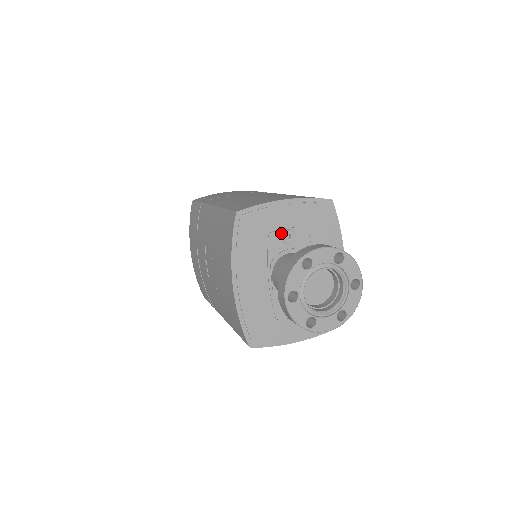
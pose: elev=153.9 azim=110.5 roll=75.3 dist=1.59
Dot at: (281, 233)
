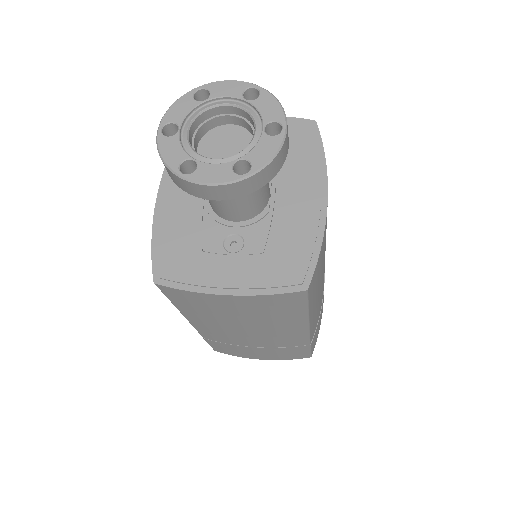
Dot at: occluded
